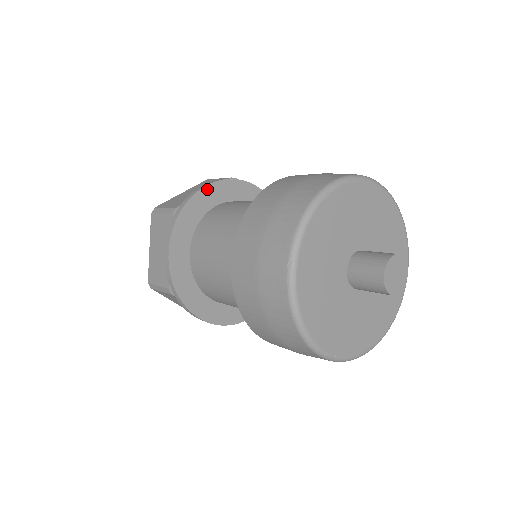
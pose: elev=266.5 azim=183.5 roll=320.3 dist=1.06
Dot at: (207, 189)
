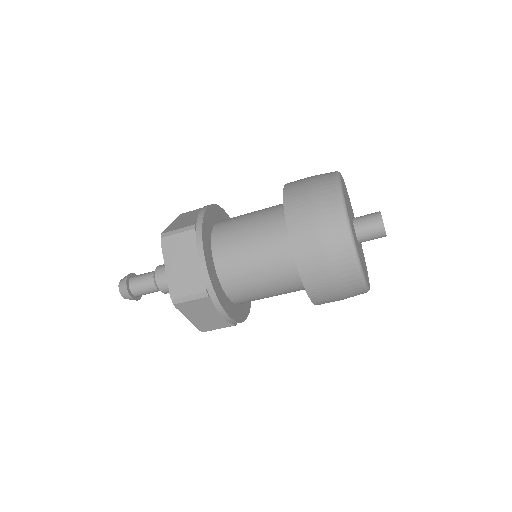
Dot at: (206, 259)
